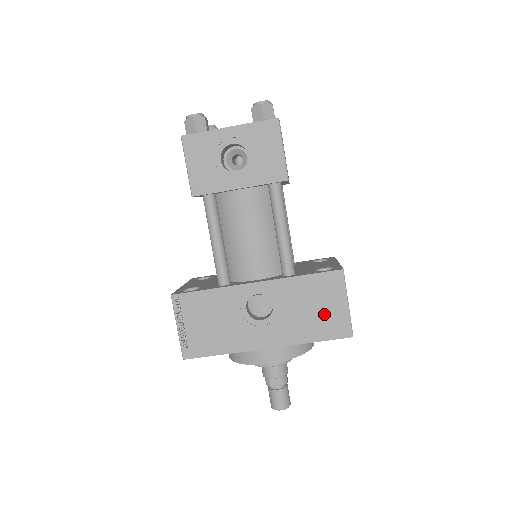
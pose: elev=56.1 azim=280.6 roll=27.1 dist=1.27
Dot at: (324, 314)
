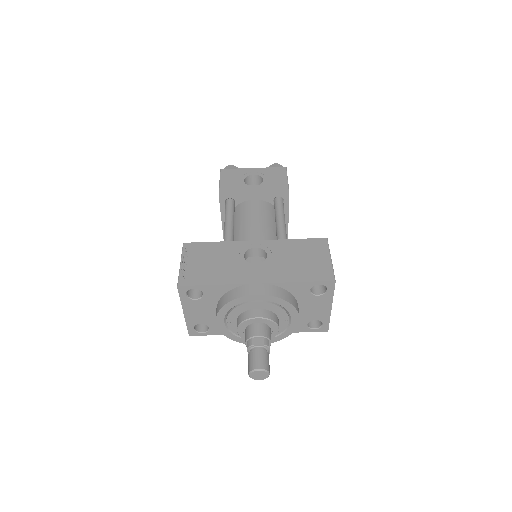
Dot at: (310, 263)
